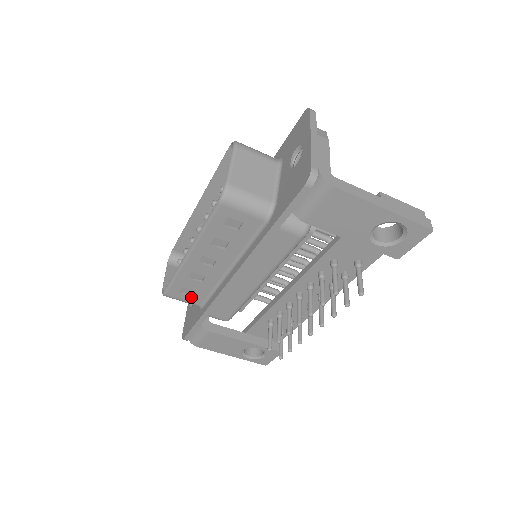
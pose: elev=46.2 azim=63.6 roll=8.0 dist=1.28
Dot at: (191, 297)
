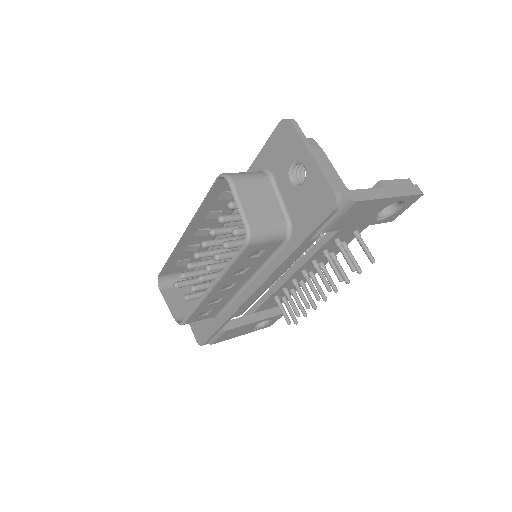
Dot at: (208, 315)
